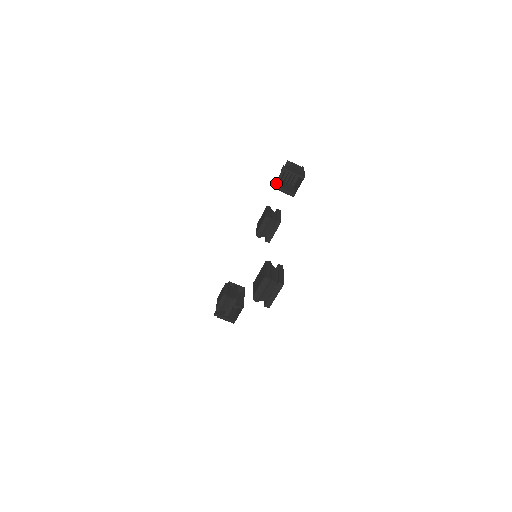
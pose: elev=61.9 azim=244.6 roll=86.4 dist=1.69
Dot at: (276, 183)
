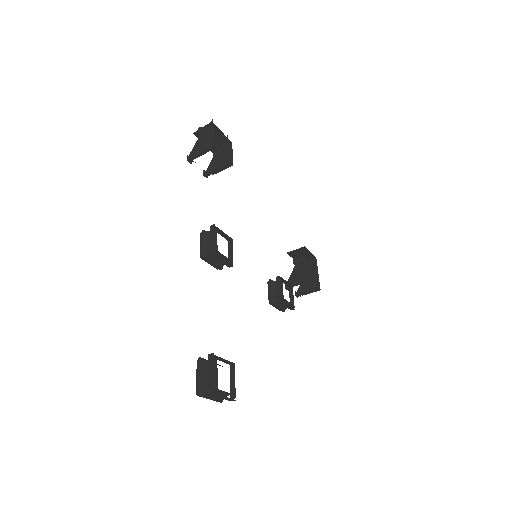
Dot at: occluded
